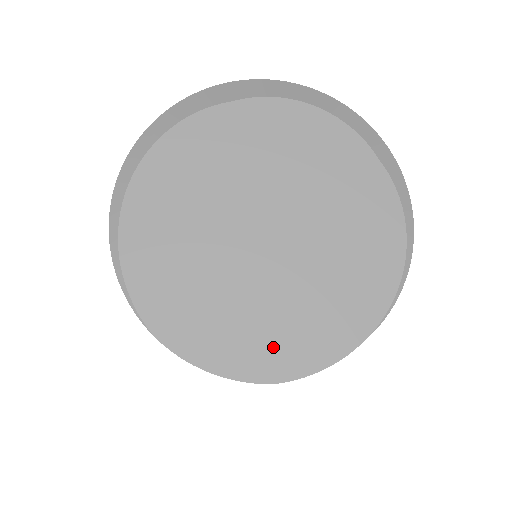
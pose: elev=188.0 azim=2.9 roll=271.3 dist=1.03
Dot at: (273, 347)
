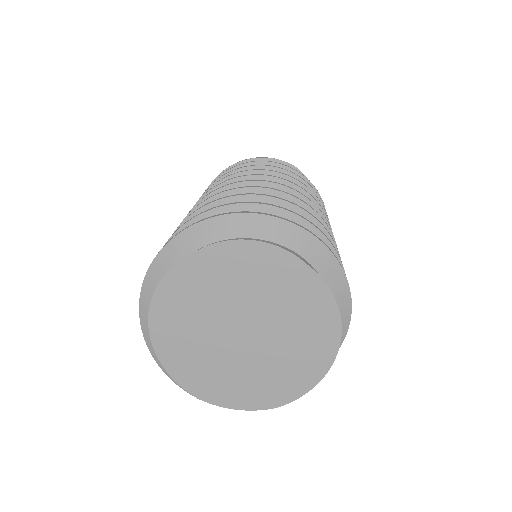
Dot at: (269, 391)
